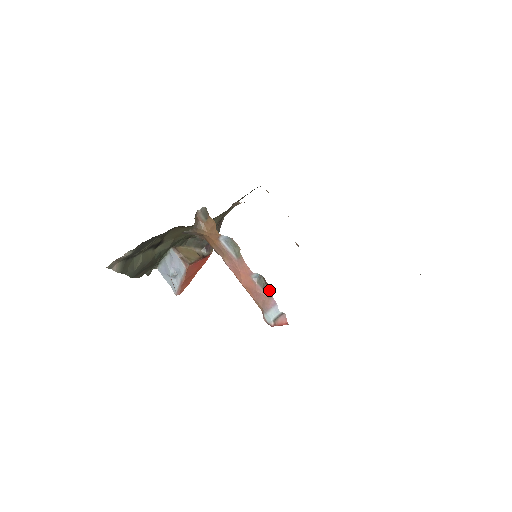
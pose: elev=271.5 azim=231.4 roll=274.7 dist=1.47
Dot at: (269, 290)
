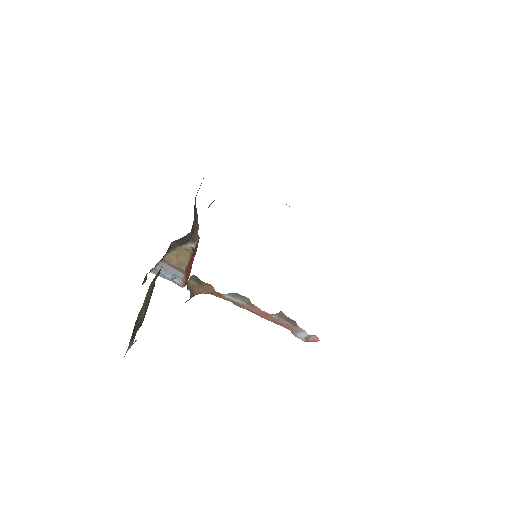
Dot at: (293, 321)
